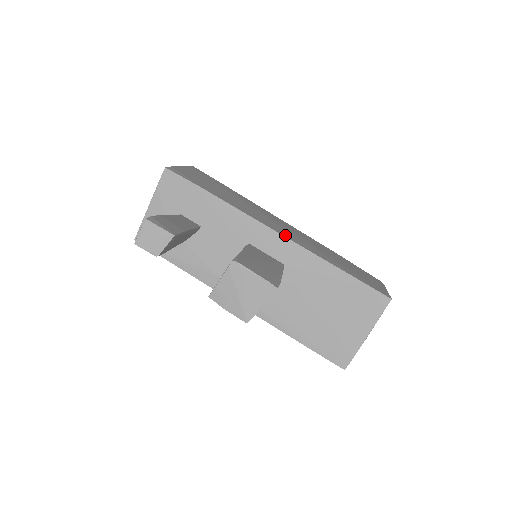
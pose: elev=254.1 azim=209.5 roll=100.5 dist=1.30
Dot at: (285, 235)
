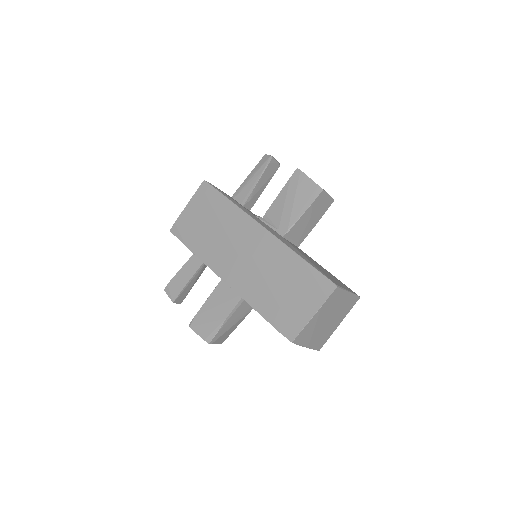
Dot at: (229, 280)
